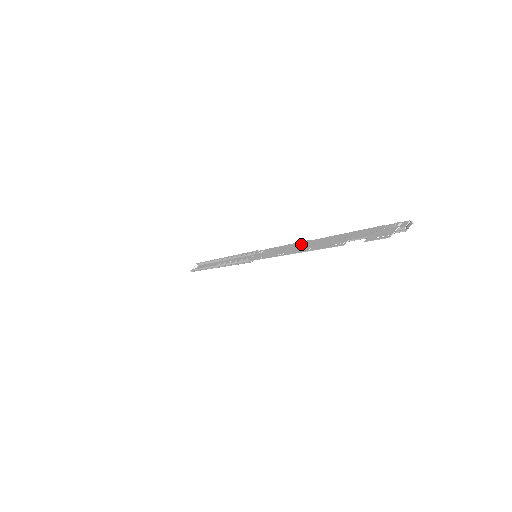
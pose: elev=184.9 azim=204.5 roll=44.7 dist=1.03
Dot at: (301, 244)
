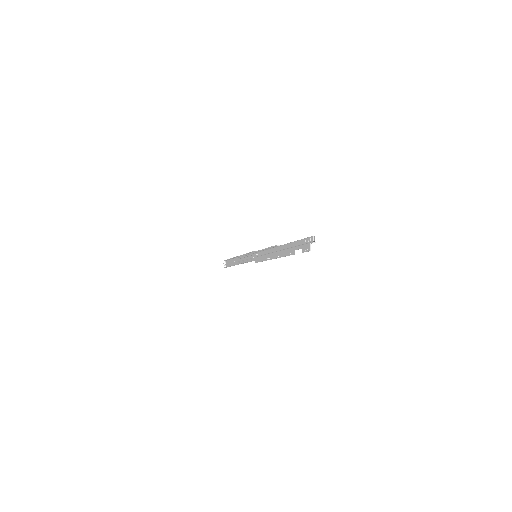
Dot at: (274, 250)
